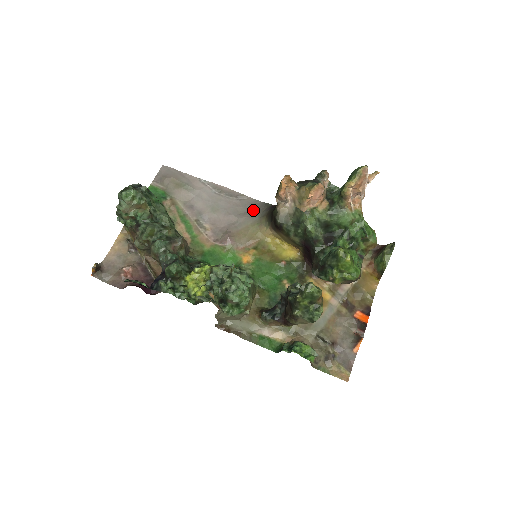
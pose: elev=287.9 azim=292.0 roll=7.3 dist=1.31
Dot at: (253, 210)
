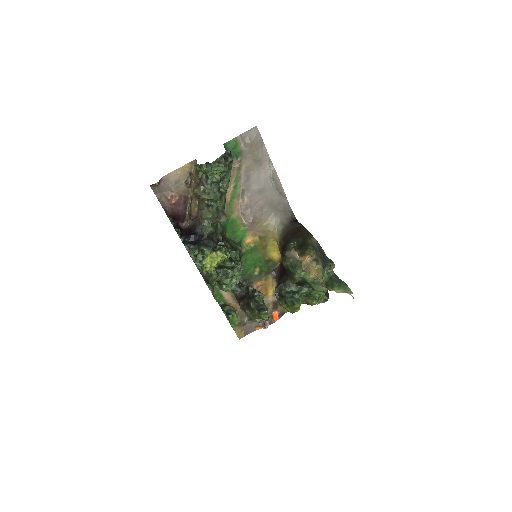
Dot at: (281, 210)
